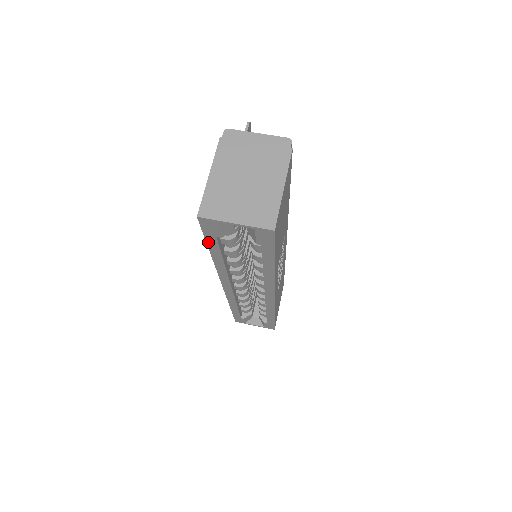
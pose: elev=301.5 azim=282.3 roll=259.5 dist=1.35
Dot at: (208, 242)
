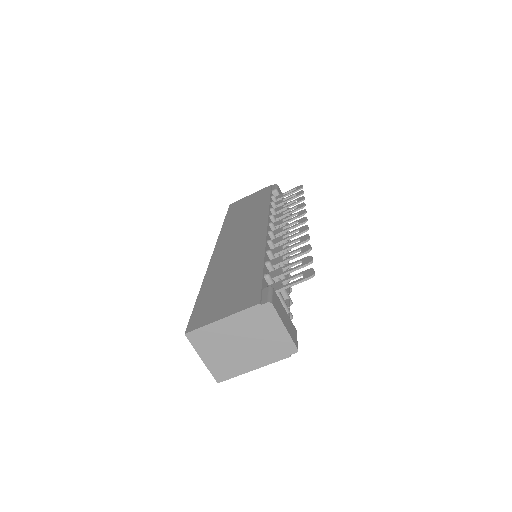
Dot at: (196, 306)
